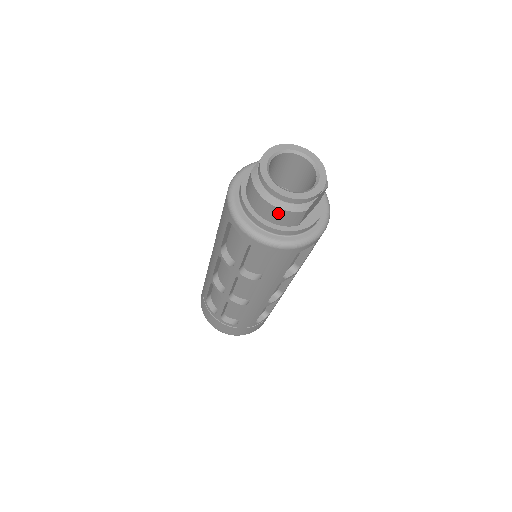
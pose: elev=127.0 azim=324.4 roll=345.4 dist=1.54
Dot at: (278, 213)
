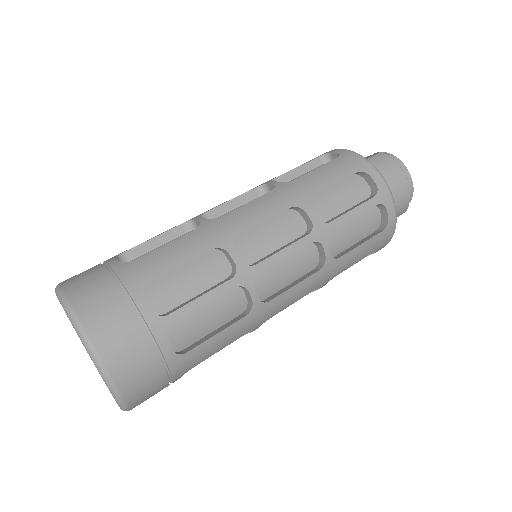
Dot at: (404, 194)
